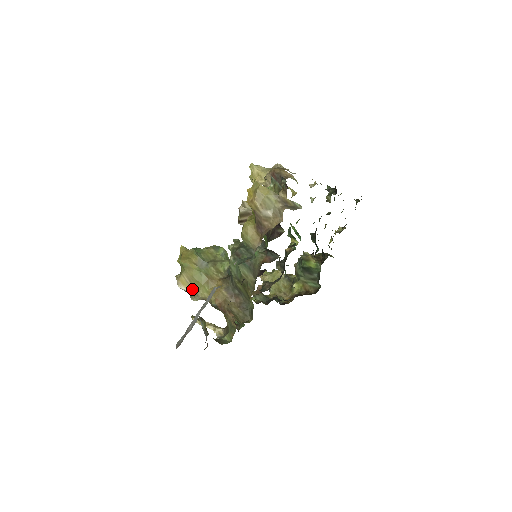
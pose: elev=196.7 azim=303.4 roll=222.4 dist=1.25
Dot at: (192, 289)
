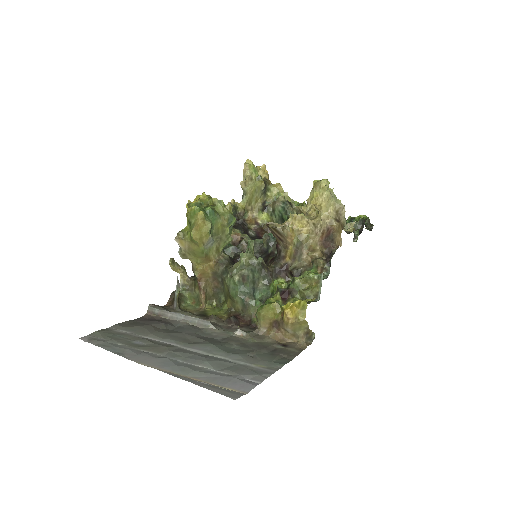
Dot at: (185, 251)
